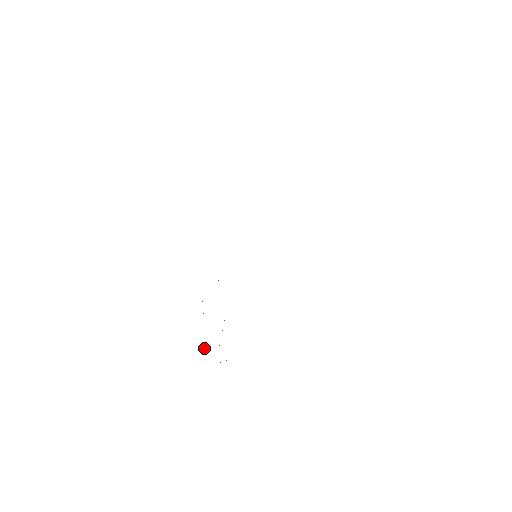
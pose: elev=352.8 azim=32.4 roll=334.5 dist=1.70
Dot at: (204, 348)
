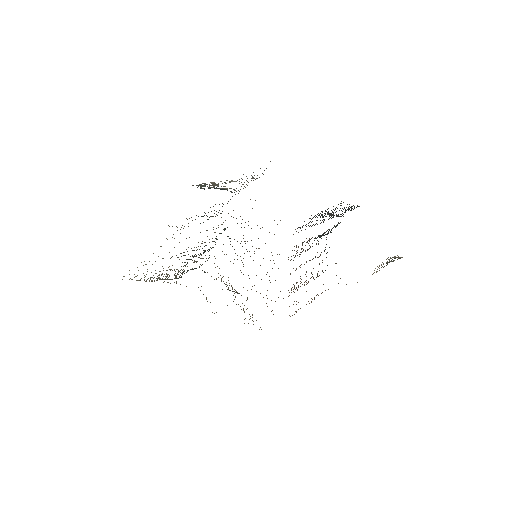
Dot at: occluded
